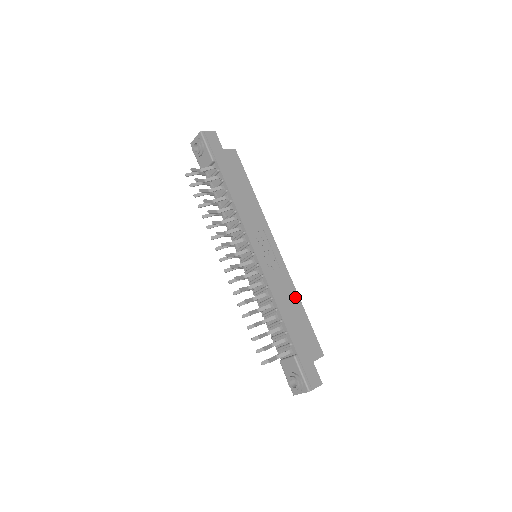
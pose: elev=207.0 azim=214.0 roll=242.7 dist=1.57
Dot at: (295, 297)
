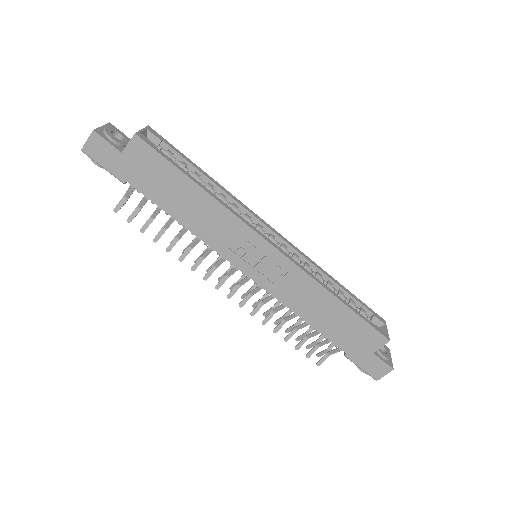
Dot at: (323, 295)
